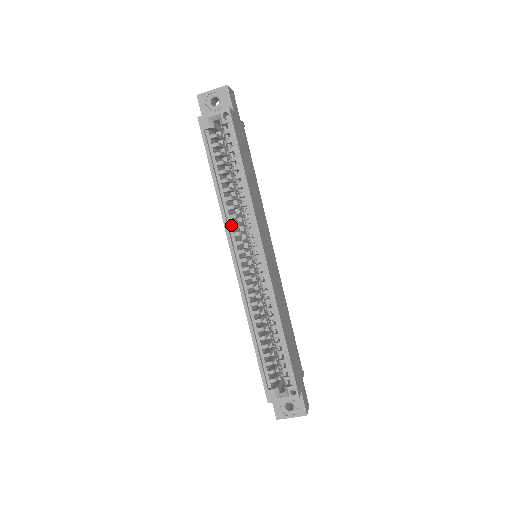
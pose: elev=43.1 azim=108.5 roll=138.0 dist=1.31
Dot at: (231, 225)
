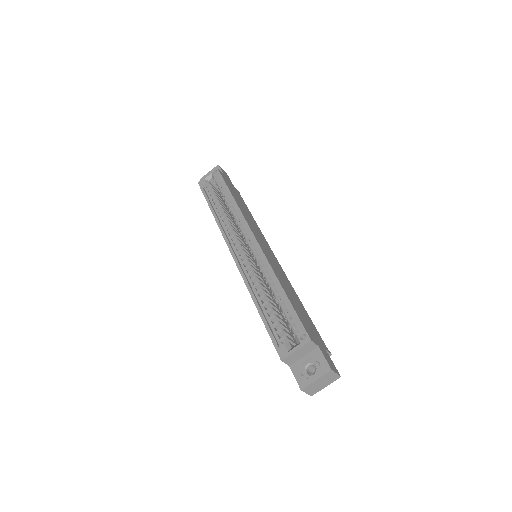
Dot at: (227, 232)
